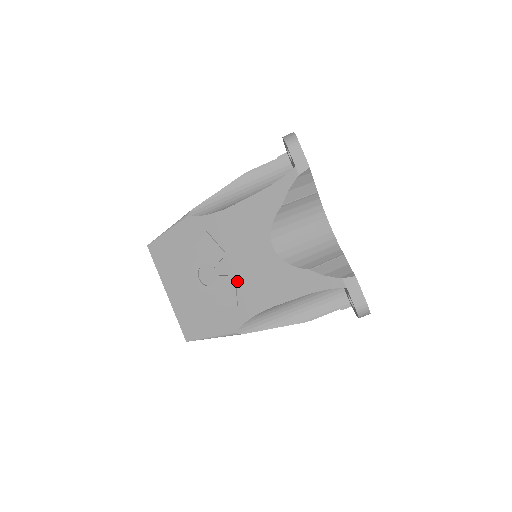
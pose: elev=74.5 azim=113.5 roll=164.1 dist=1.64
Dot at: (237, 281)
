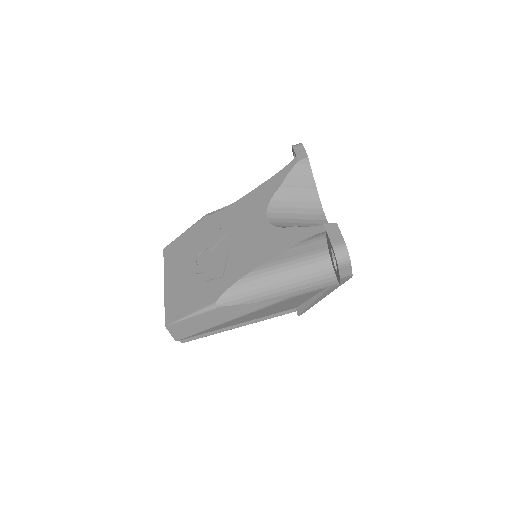
Dot at: (229, 255)
